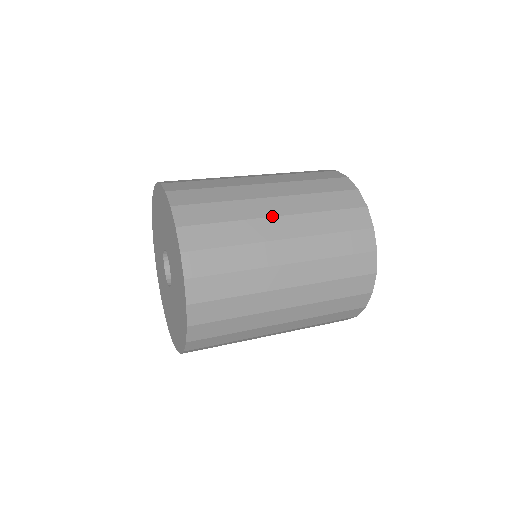
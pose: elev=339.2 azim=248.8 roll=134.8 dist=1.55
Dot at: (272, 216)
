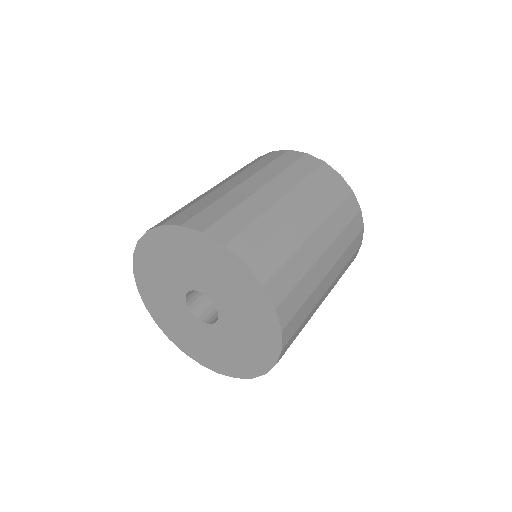
Dot at: (258, 189)
